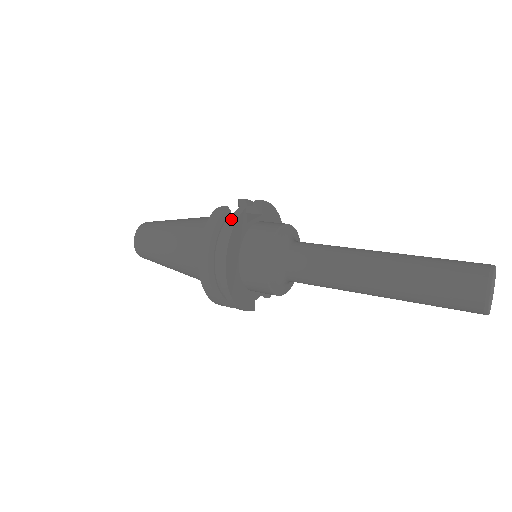
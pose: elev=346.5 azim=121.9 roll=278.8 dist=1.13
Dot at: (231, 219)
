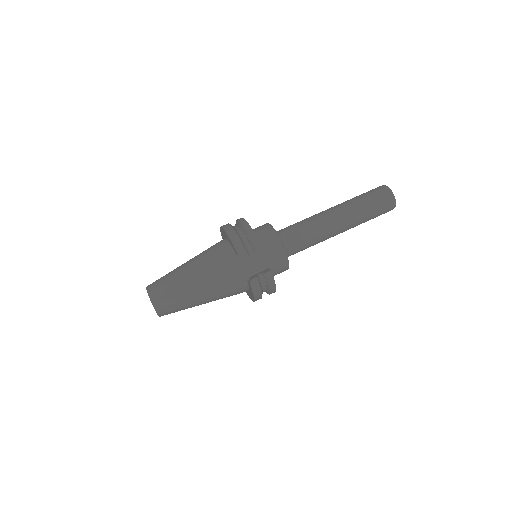
Dot at: (270, 283)
